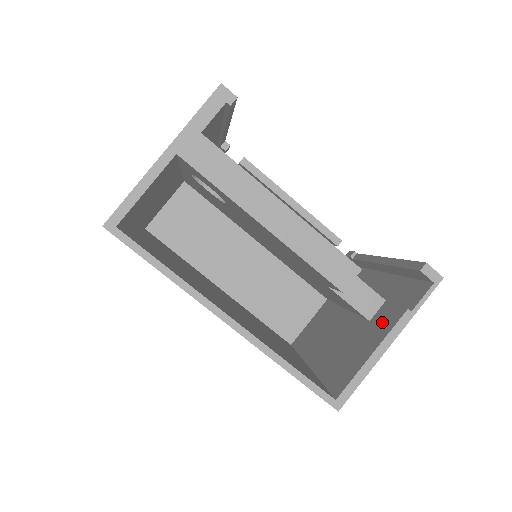
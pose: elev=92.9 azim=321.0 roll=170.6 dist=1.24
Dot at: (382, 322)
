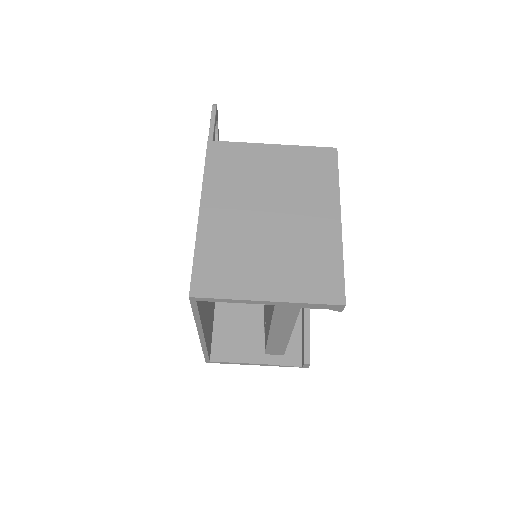
Dot at: occluded
